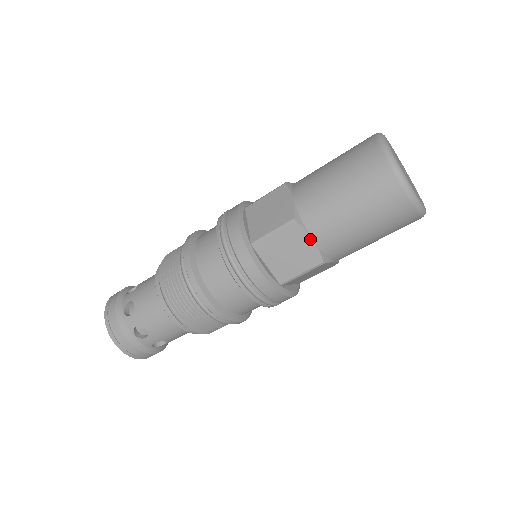
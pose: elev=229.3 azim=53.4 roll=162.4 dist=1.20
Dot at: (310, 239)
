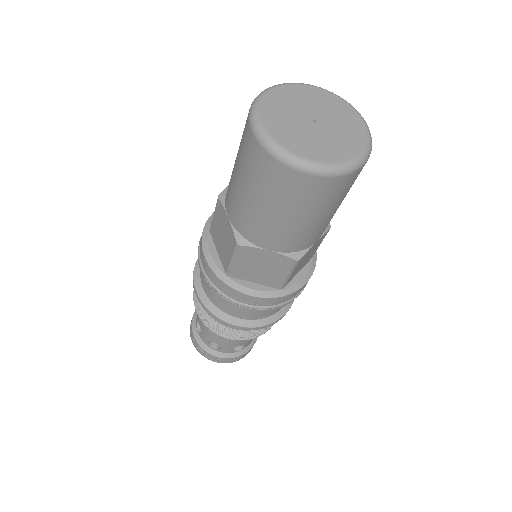
Dot at: (227, 216)
